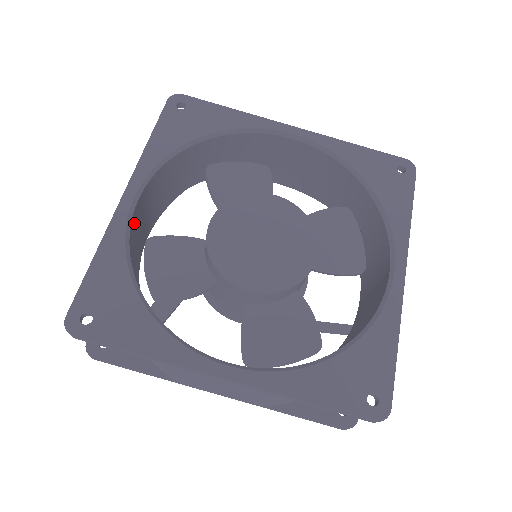
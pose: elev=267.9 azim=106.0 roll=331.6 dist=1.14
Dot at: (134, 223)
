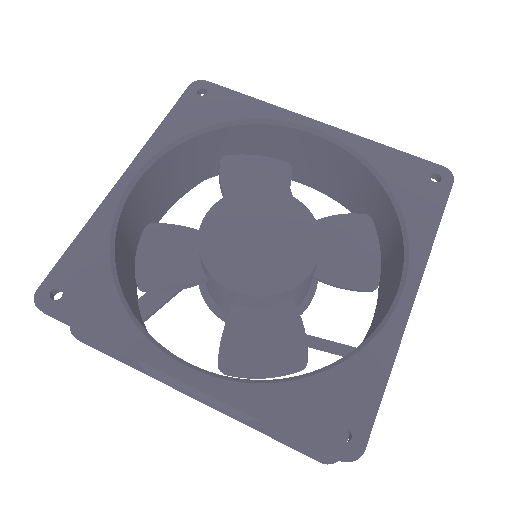
Dot at: (131, 206)
